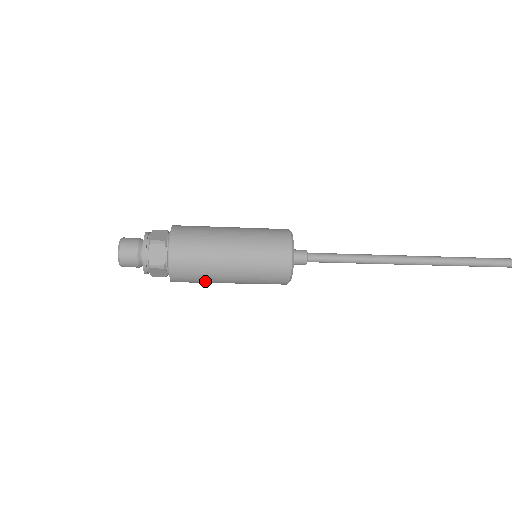
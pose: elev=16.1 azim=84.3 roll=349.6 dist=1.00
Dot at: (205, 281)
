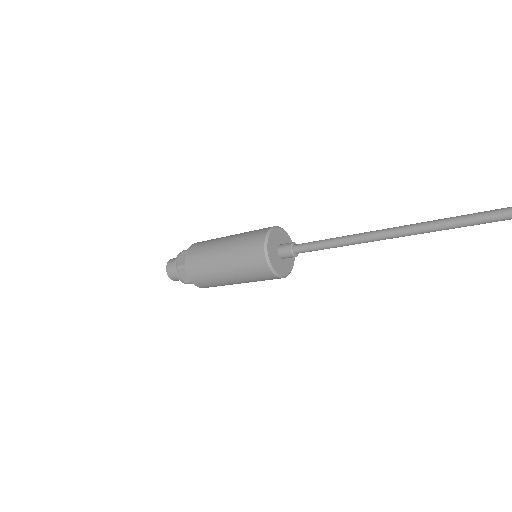
Dot at: occluded
